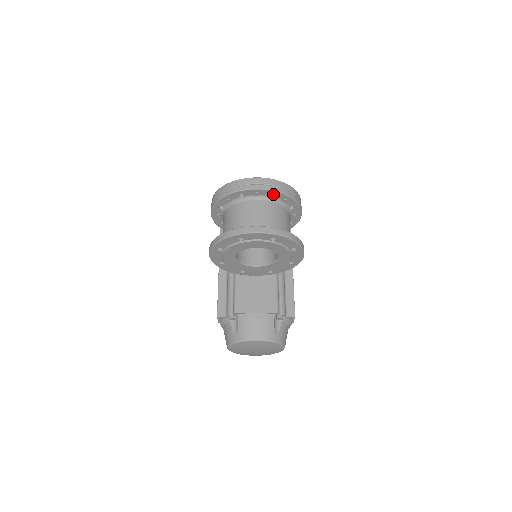
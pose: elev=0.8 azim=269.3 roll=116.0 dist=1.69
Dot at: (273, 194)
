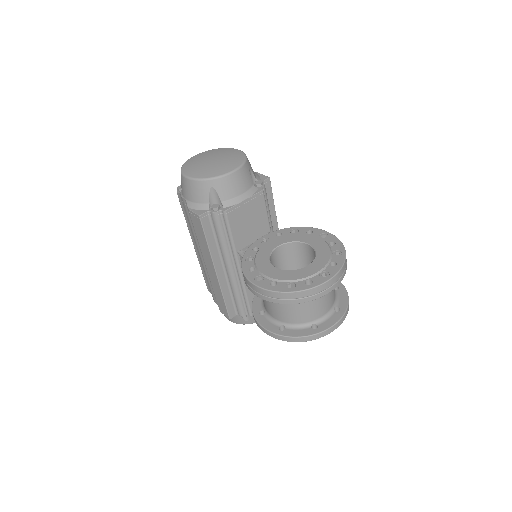
Dot at: occluded
